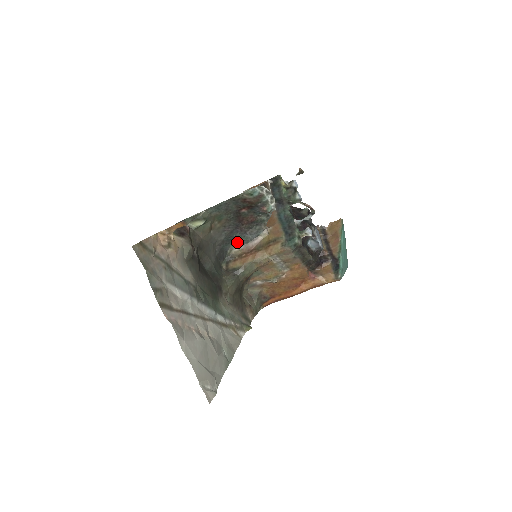
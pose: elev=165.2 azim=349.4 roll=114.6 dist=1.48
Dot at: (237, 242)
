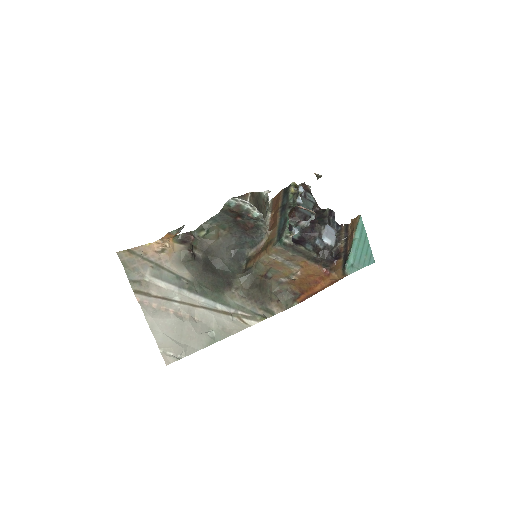
Dot at: (251, 245)
